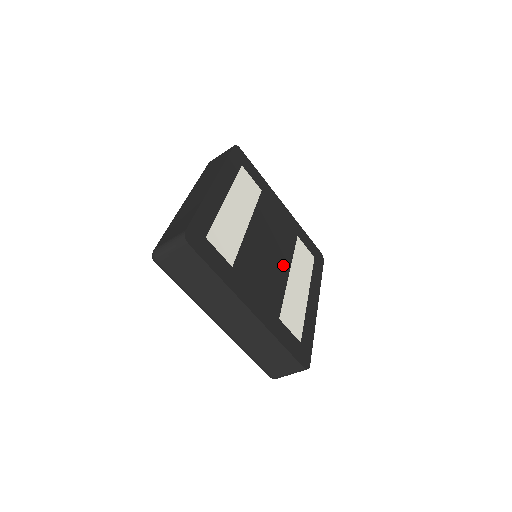
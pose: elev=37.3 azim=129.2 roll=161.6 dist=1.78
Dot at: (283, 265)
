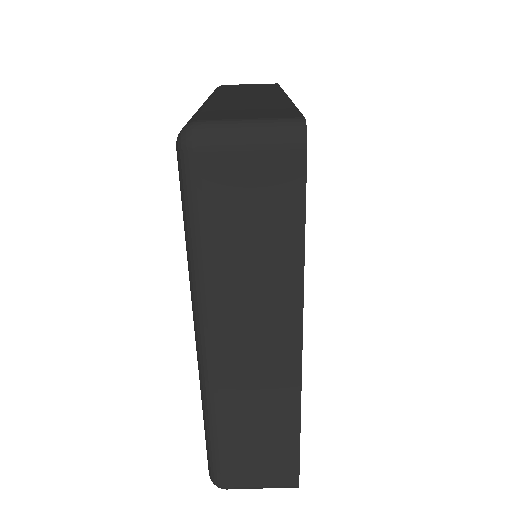
Dot at: occluded
